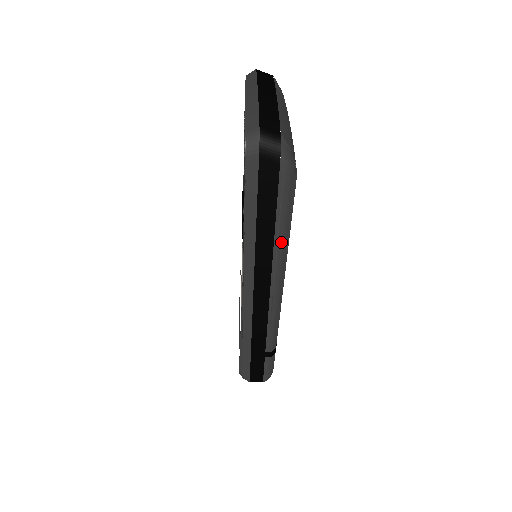
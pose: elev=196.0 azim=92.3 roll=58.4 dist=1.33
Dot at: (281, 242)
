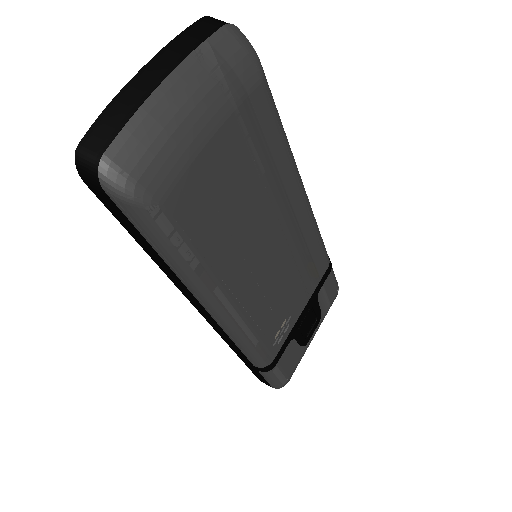
Dot at: (184, 275)
